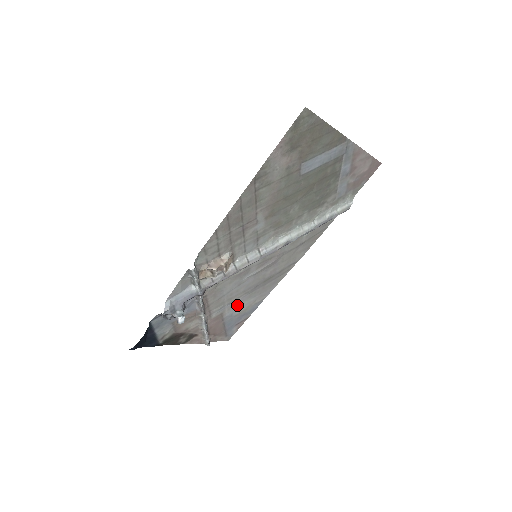
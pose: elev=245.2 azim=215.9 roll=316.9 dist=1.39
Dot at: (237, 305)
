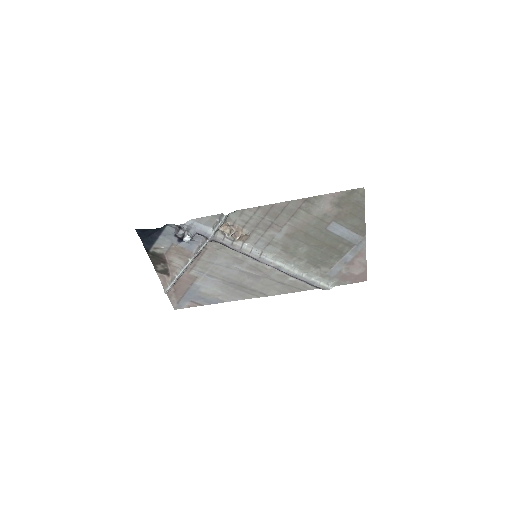
Dot at: (209, 283)
